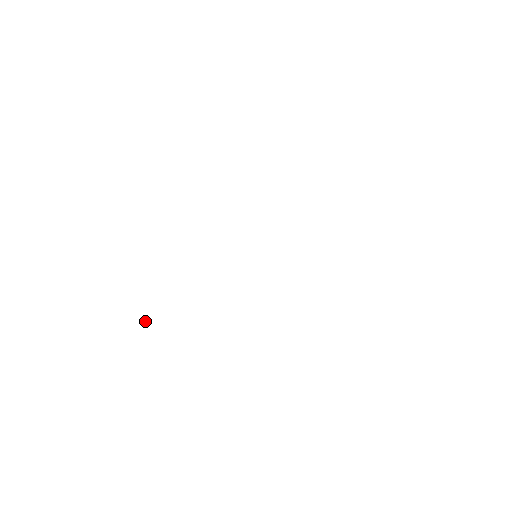
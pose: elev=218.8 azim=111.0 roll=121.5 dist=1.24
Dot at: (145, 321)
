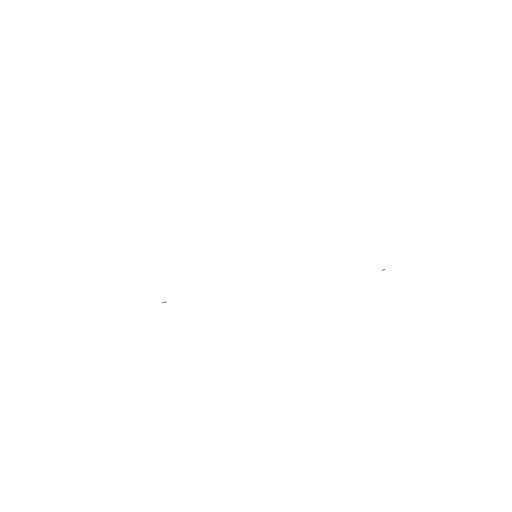
Dot at: (166, 302)
